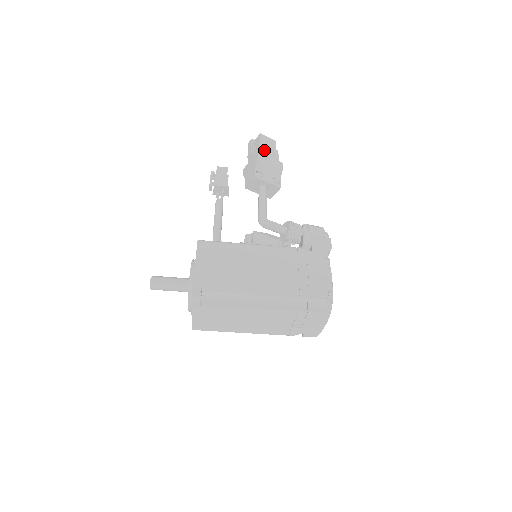
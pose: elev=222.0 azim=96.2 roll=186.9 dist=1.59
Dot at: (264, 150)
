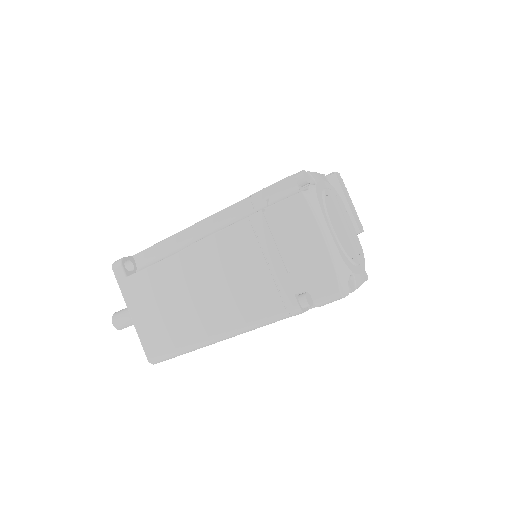
Dot at: occluded
